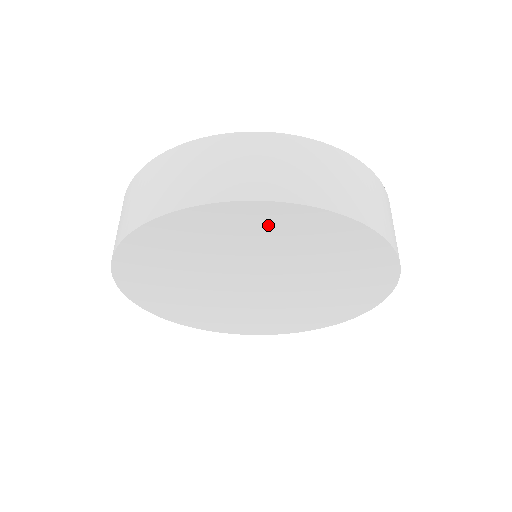
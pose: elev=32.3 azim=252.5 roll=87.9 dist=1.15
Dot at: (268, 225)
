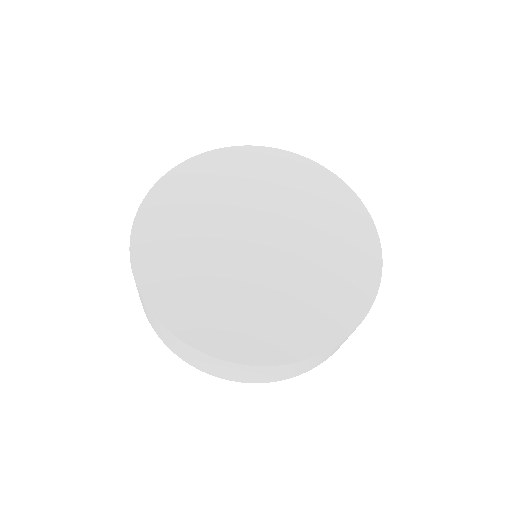
Dot at: occluded
